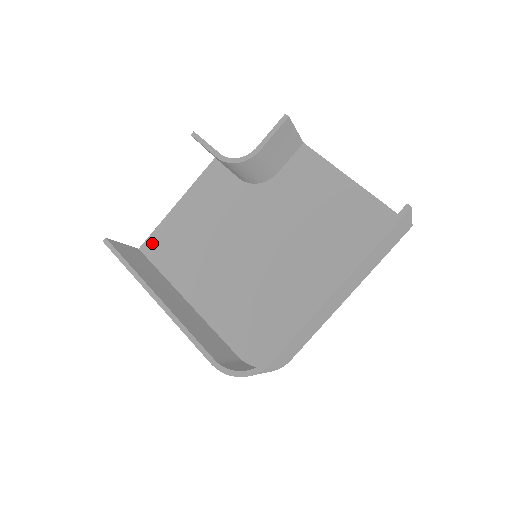
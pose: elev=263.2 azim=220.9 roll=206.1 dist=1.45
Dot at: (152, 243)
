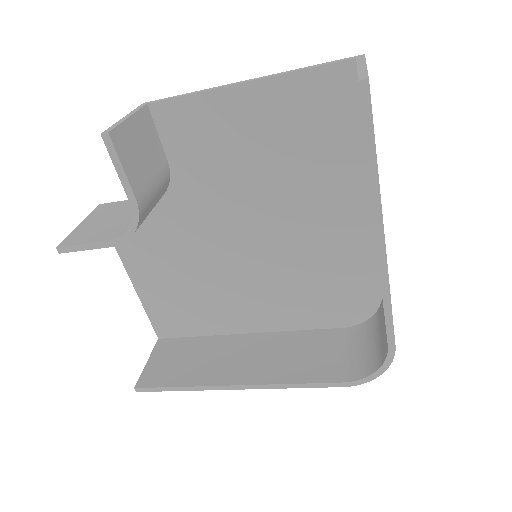
Dot at: (161, 326)
